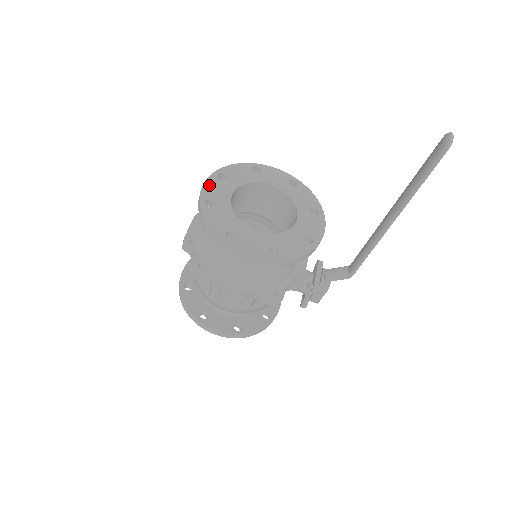
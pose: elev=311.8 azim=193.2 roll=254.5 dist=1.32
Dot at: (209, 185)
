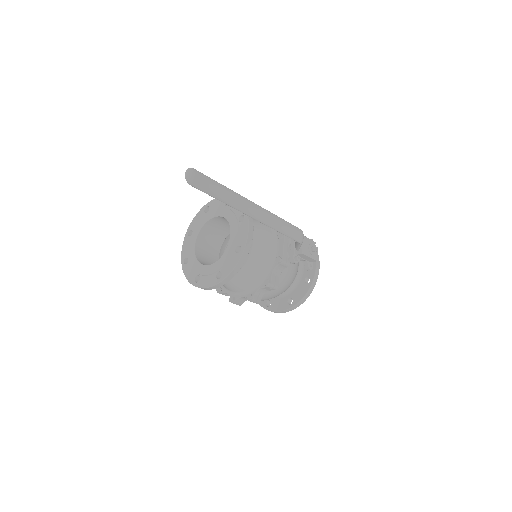
Dot at: (184, 246)
